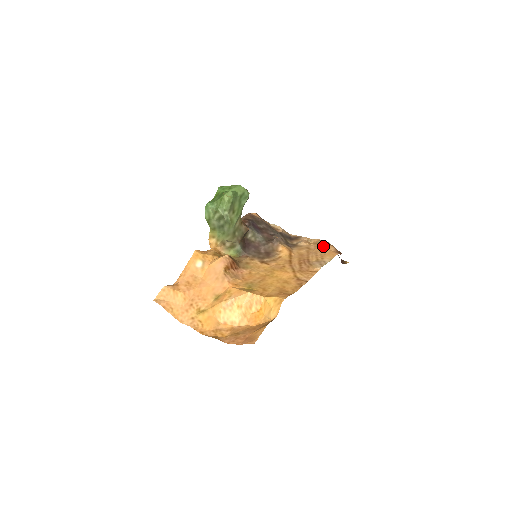
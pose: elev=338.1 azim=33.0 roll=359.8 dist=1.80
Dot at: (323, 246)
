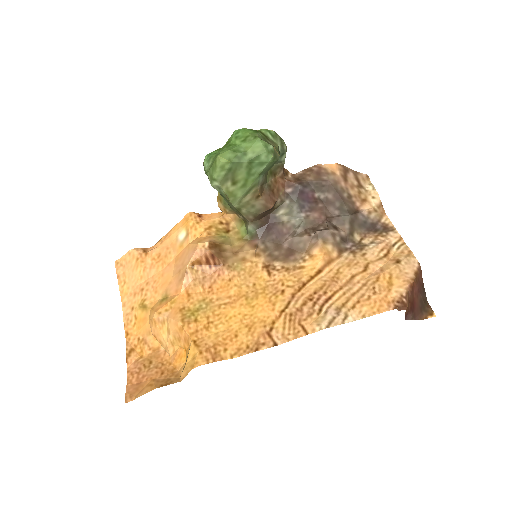
Dot at: (391, 276)
